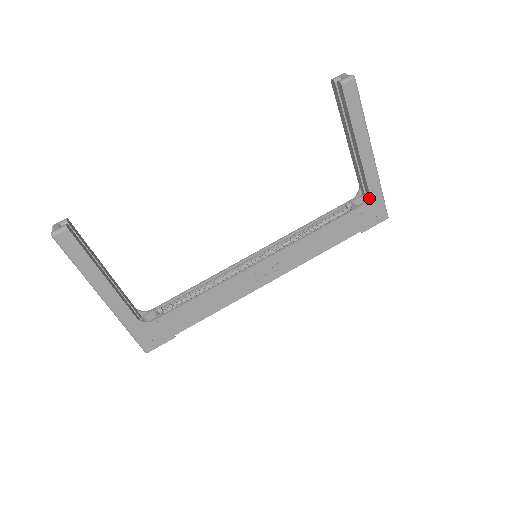
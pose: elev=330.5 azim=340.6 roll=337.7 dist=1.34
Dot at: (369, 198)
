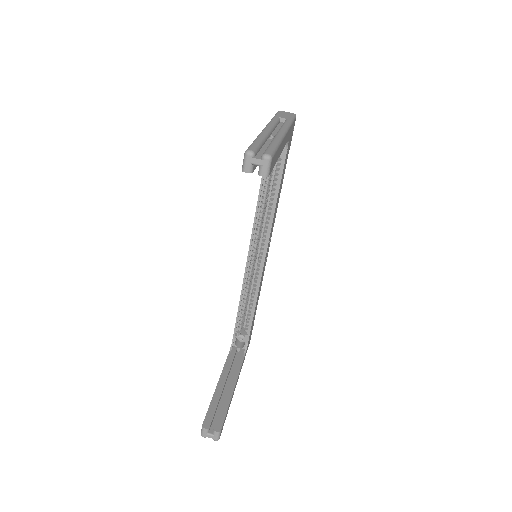
Dot at: (289, 139)
